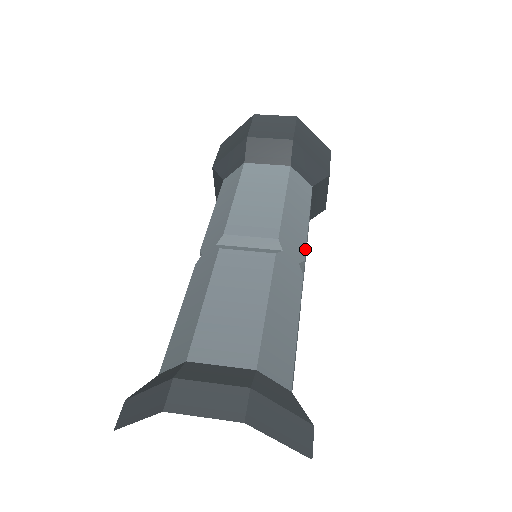
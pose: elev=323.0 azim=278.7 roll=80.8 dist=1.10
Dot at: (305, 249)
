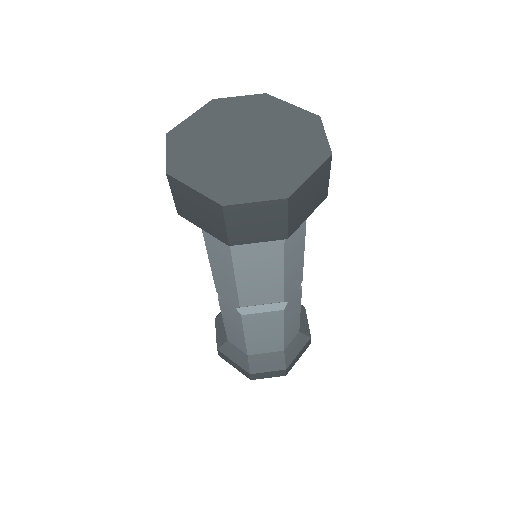
Dot at: (302, 274)
